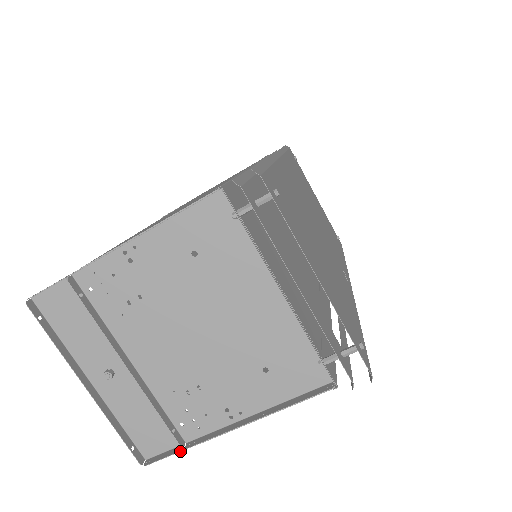
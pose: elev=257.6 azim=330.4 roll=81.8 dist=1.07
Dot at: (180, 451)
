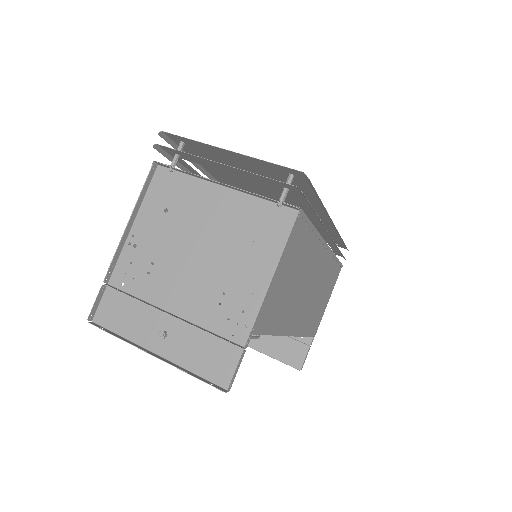
Dot at: (242, 352)
